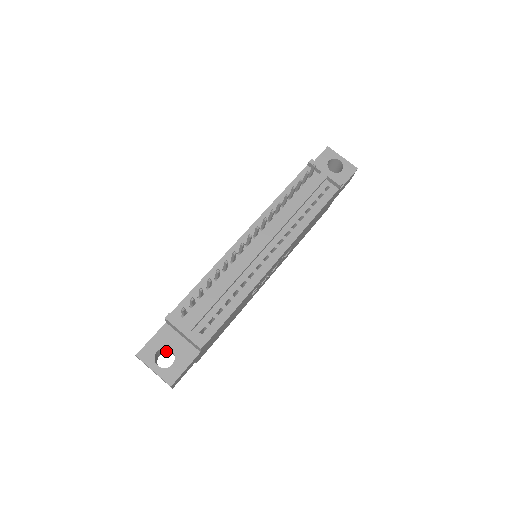
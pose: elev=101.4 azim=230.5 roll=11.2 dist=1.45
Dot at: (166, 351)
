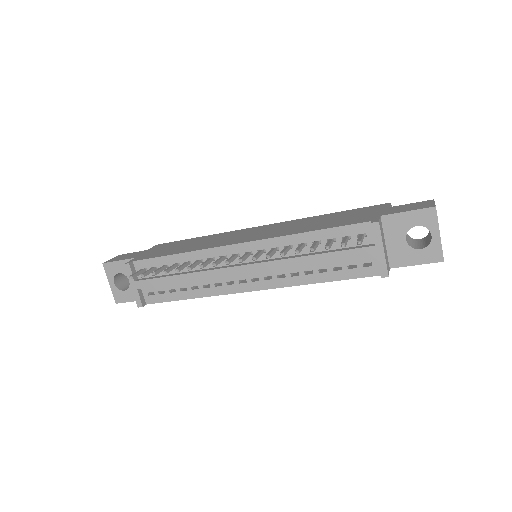
Dot at: occluded
